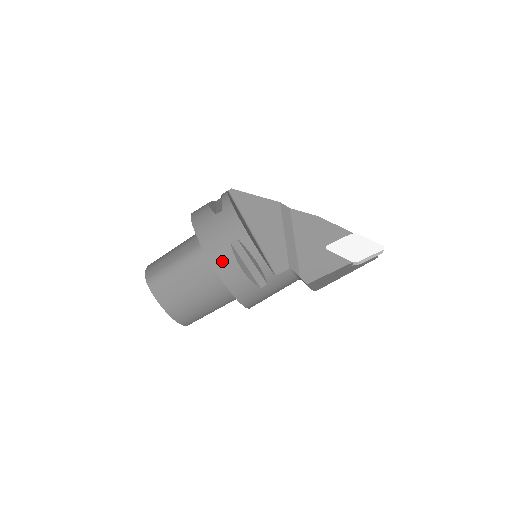
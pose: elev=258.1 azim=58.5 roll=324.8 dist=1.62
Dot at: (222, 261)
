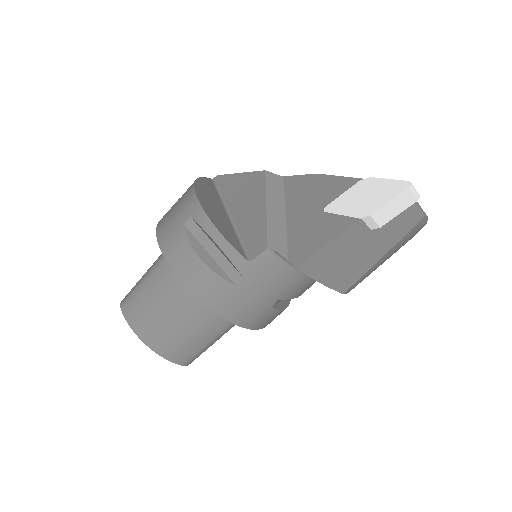
Dot at: (175, 251)
